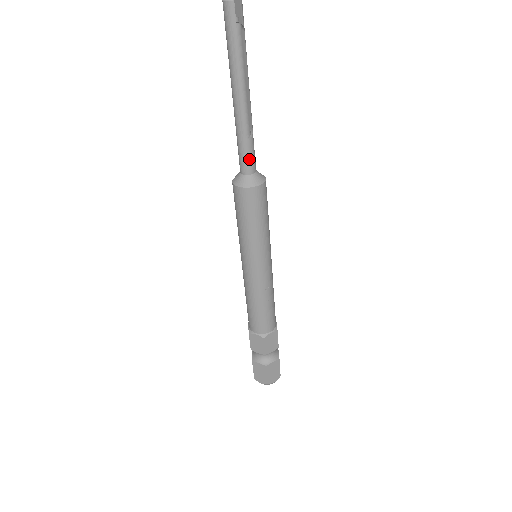
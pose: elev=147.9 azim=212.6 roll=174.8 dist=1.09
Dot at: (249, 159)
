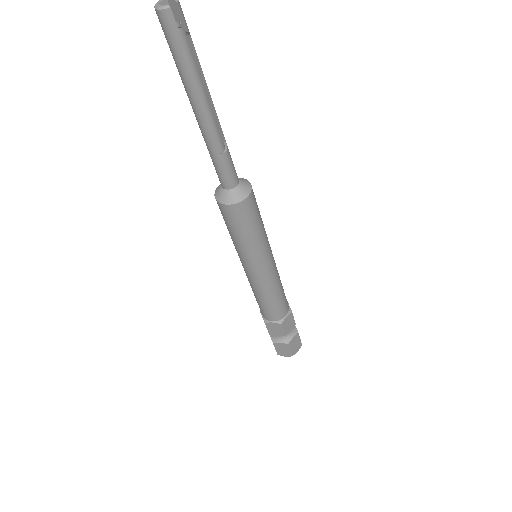
Dot at: (230, 173)
